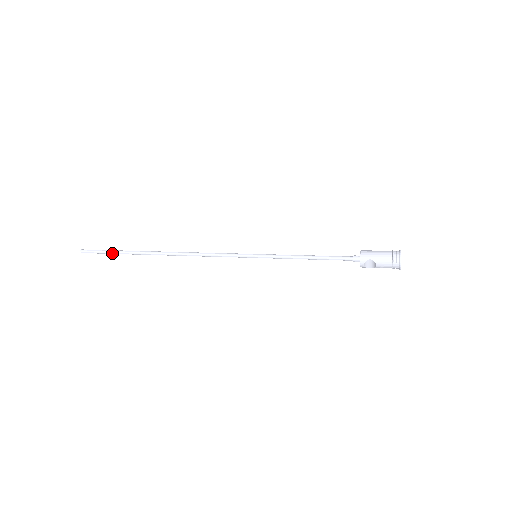
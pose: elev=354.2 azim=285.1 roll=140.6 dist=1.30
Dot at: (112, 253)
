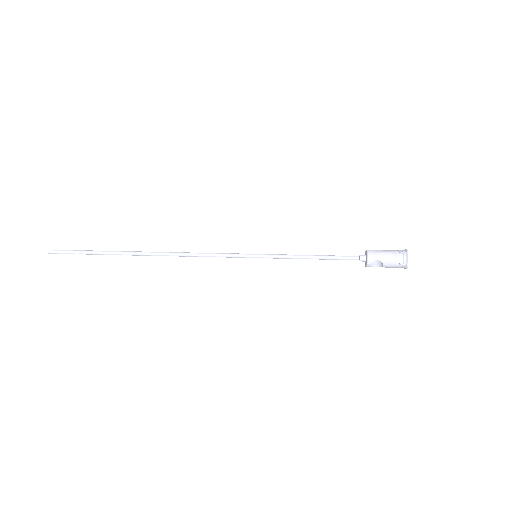
Dot at: (88, 254)
